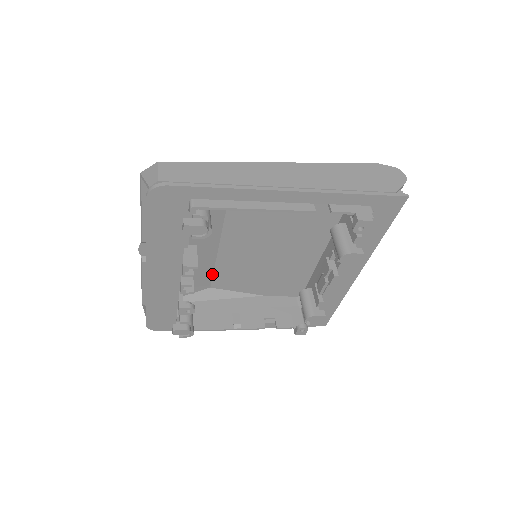
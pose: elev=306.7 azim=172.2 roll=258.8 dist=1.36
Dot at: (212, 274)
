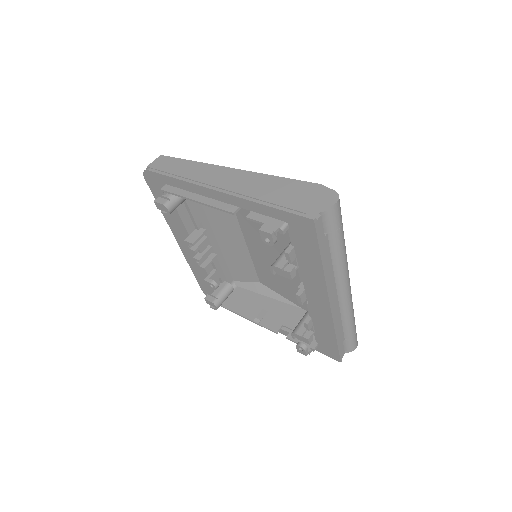
Dot at: (255, 269)
